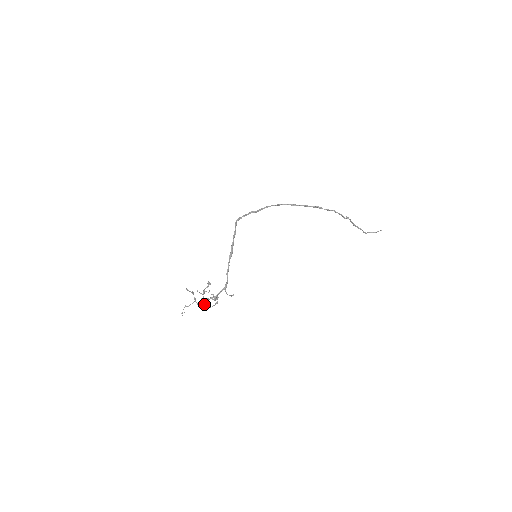
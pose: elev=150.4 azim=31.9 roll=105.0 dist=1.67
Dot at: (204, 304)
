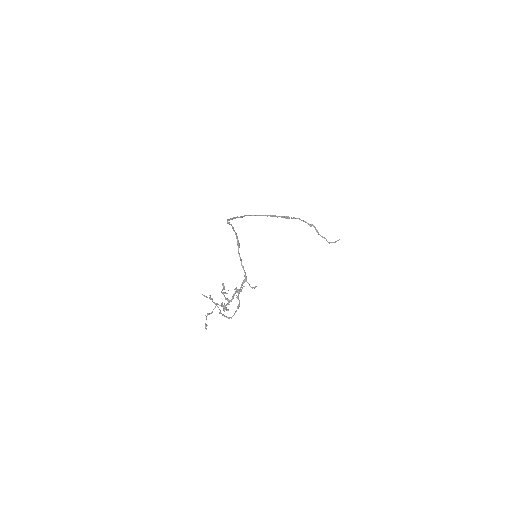
Dot at: occluded
